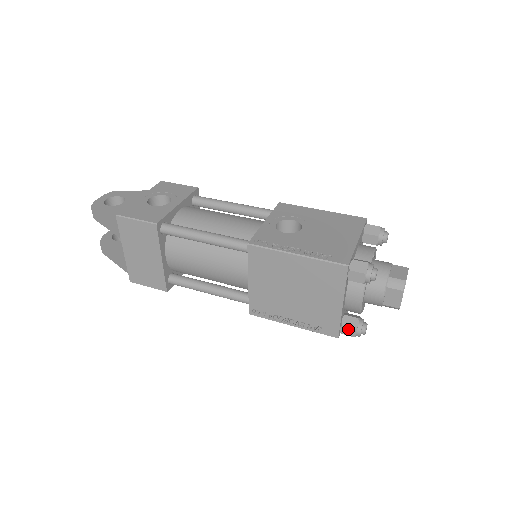
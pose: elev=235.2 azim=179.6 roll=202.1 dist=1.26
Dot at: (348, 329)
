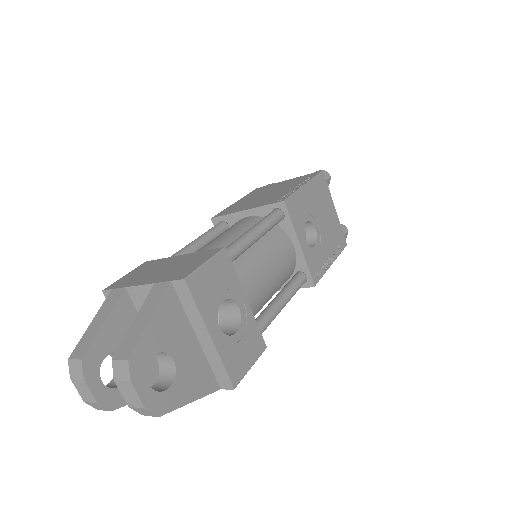
Dot at: occluded
